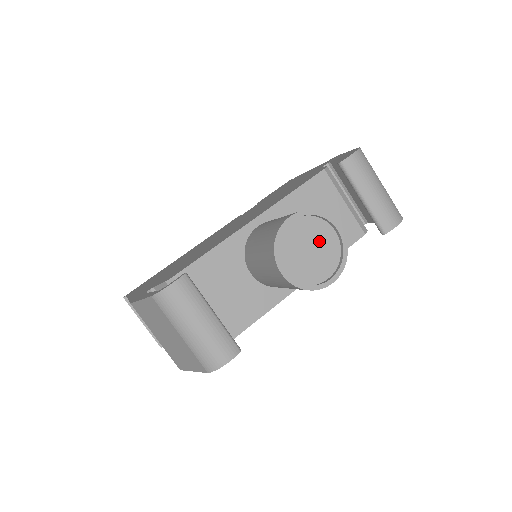
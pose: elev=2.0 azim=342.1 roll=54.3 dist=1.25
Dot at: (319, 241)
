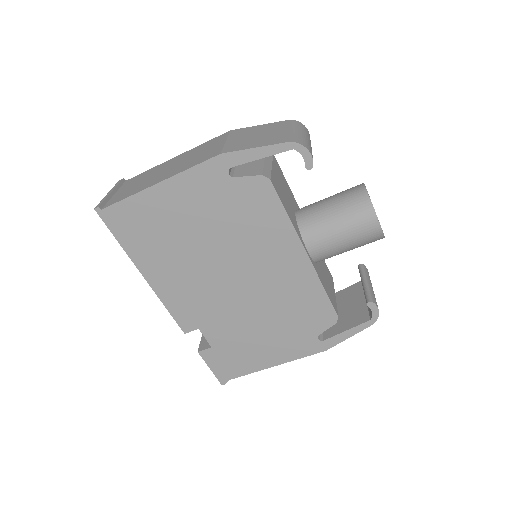
Dot at: occluded
